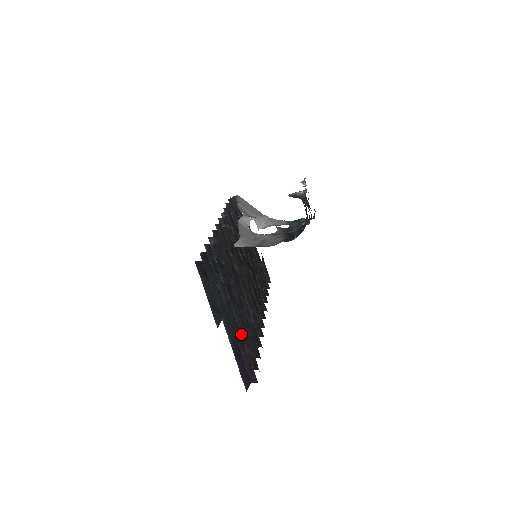
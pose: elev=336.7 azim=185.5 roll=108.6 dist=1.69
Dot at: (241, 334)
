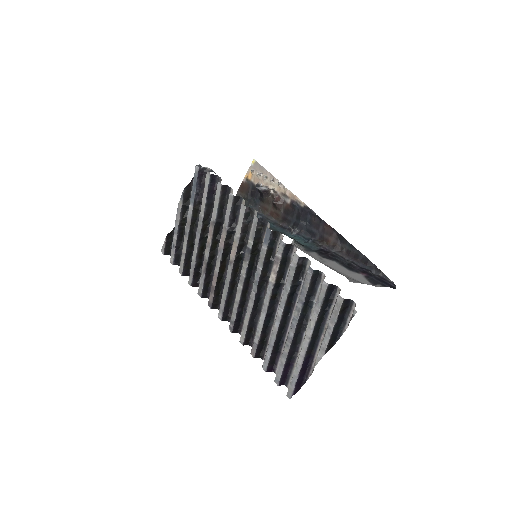
Dot at: (275, 343)
